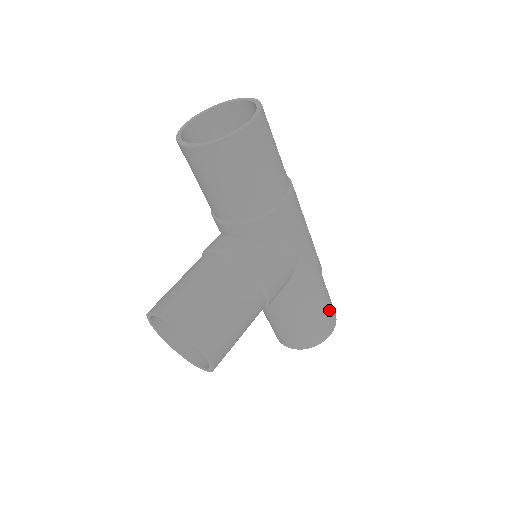
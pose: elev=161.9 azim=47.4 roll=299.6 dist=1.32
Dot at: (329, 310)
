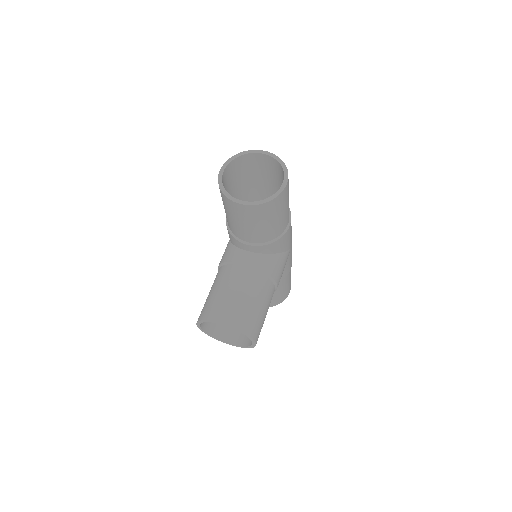
Dot at: occluded
